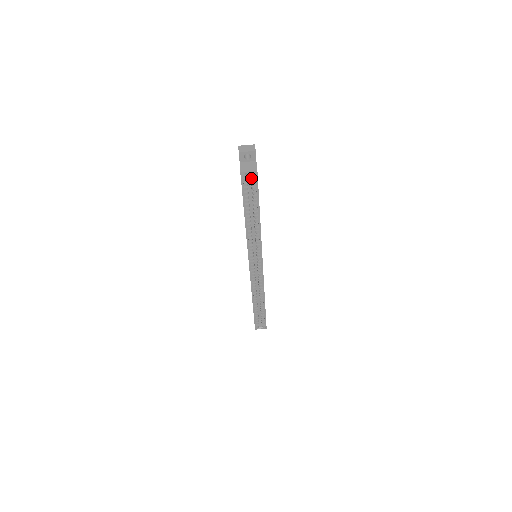
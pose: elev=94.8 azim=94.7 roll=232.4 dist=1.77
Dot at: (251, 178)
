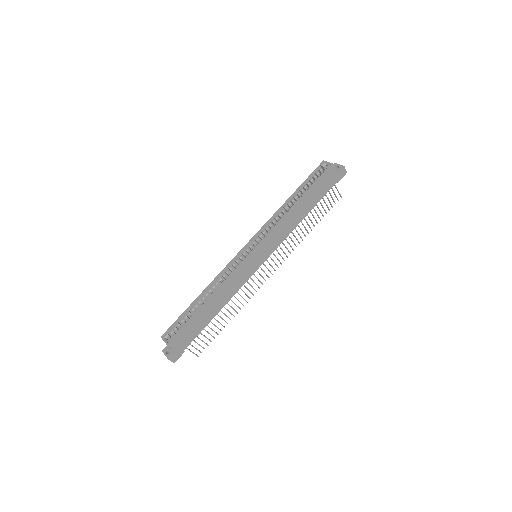
Dot at: (324, 170)
